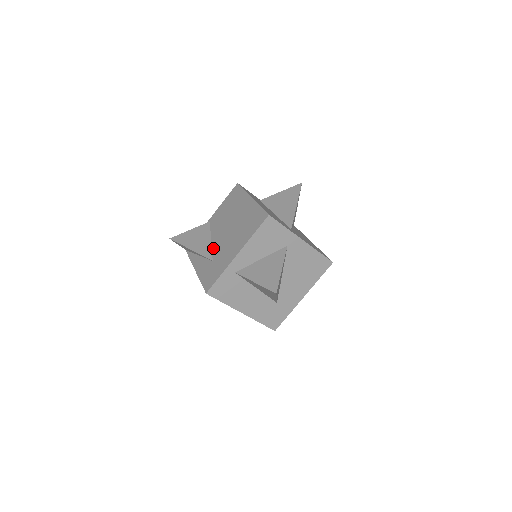
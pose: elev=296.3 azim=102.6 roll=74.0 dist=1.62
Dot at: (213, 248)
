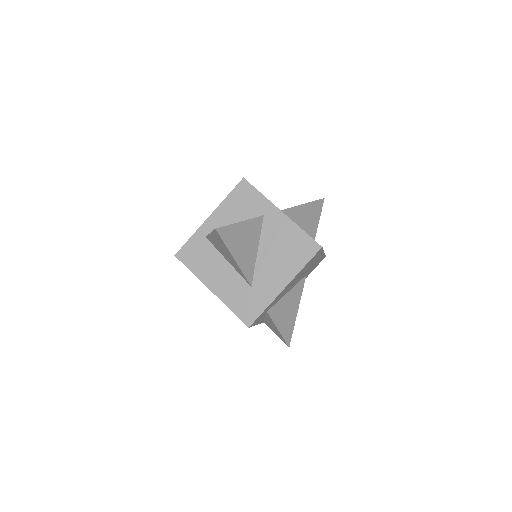
Dot at: occluded
